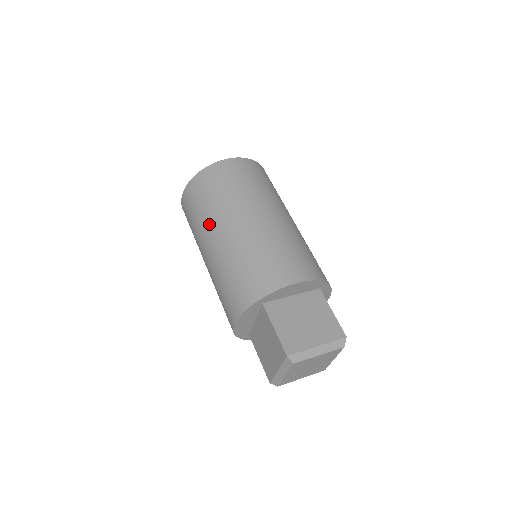
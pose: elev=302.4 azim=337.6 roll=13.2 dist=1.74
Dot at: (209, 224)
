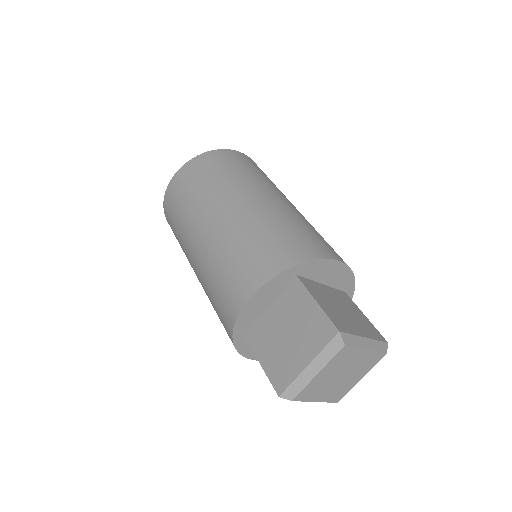
Dot at: (220, 193)
